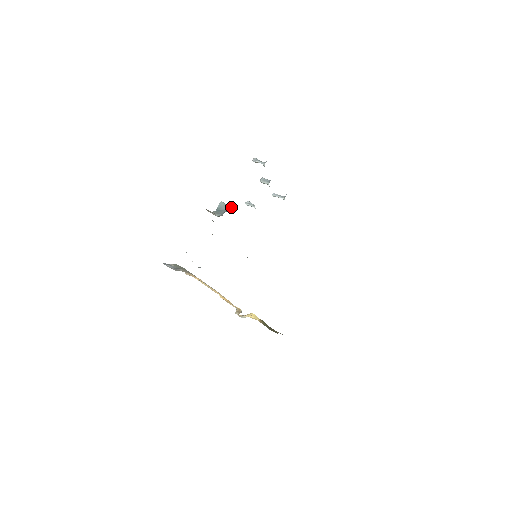
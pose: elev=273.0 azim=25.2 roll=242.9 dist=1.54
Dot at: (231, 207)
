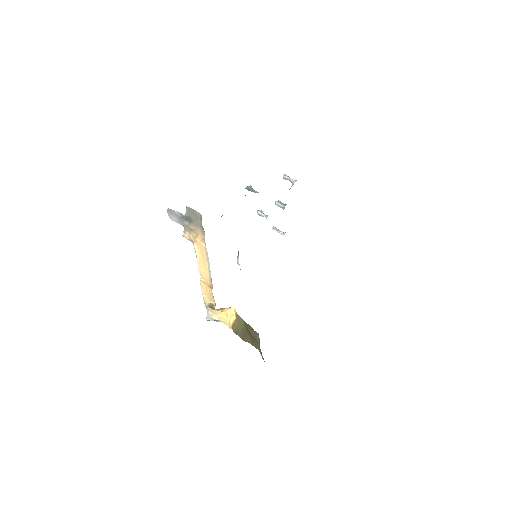
Dot at: occluded
